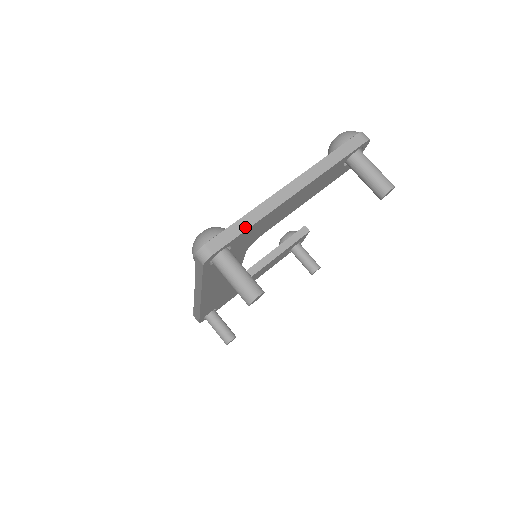
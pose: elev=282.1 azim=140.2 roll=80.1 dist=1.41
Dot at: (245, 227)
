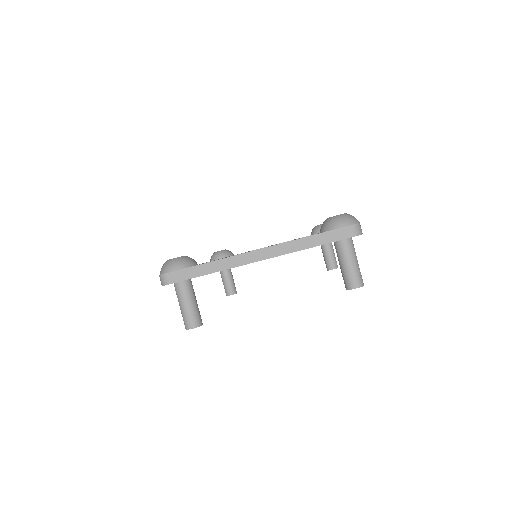
Dot at: (203, 273)
